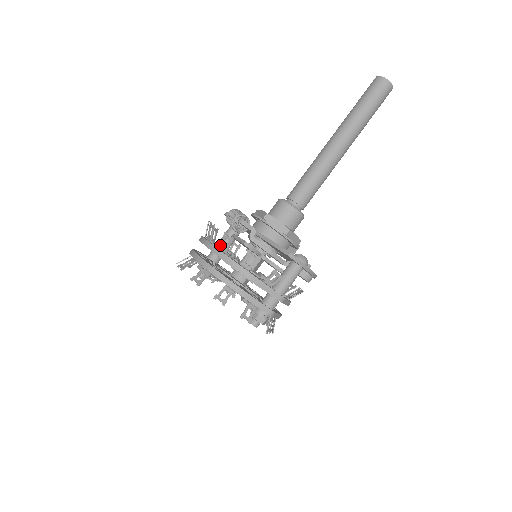
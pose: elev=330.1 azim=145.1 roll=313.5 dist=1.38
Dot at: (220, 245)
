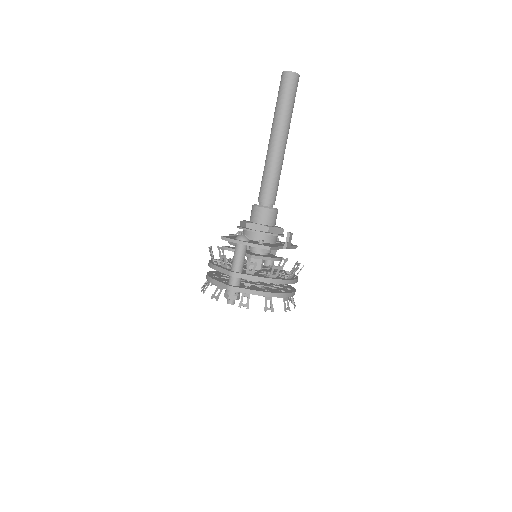
Dot at: (264, 263)
